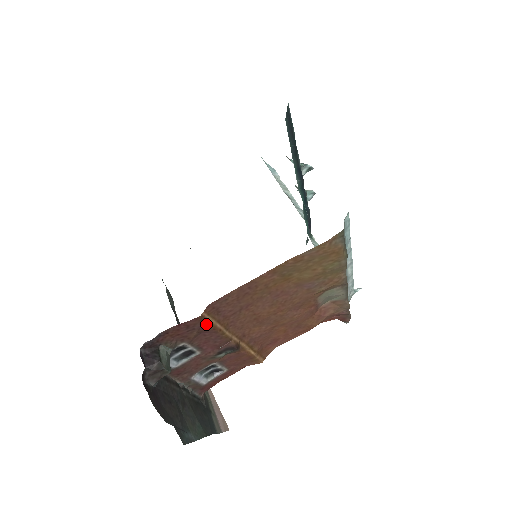
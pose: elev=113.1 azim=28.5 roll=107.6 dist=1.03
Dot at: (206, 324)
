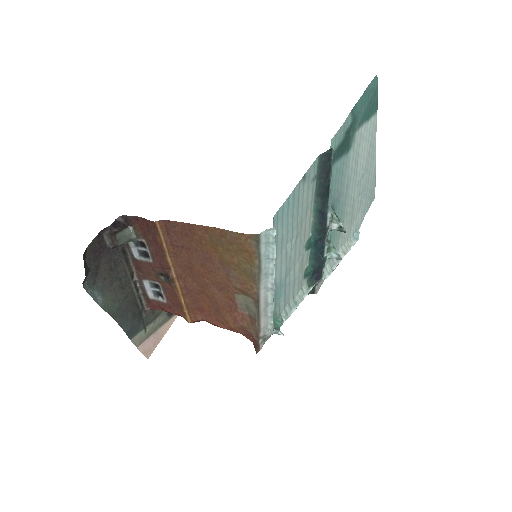
Dot at: (158, 235)
